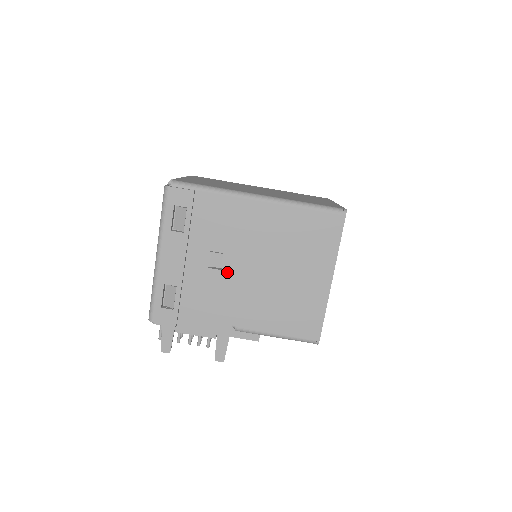
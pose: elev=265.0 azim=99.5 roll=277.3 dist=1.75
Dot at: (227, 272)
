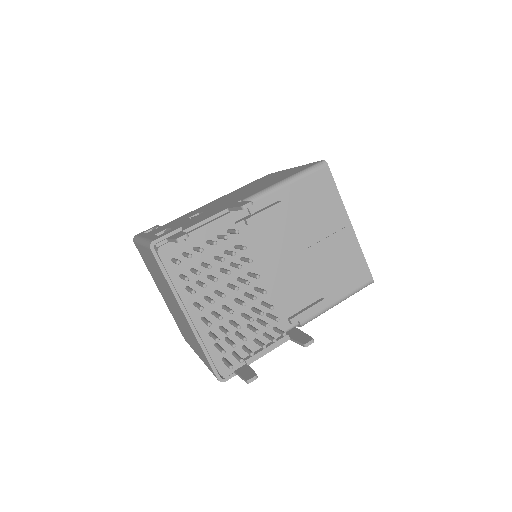
Dot at: occluded
